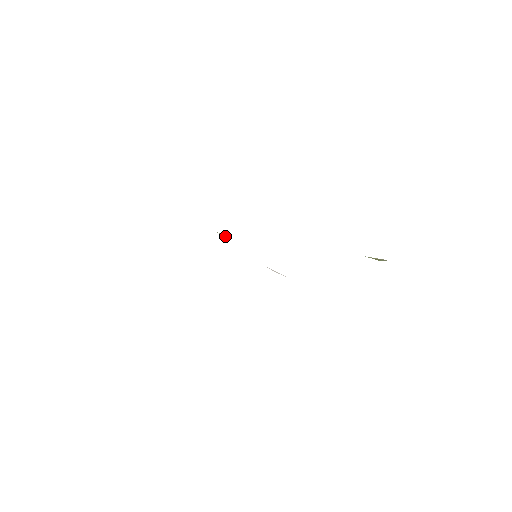
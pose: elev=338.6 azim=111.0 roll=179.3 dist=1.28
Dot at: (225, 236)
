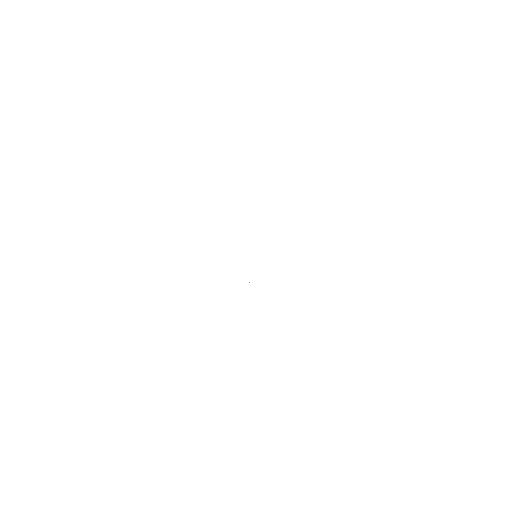
Dot at: occluded
